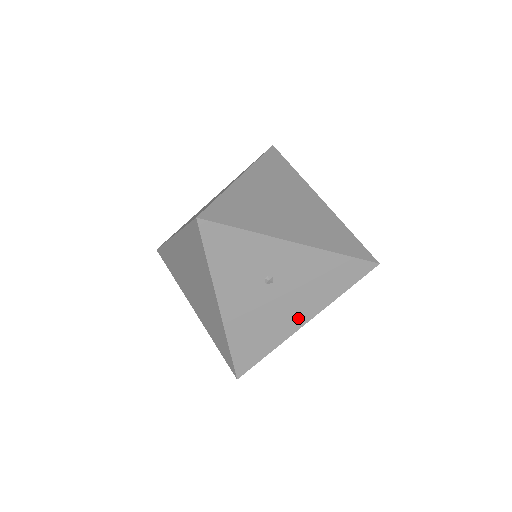
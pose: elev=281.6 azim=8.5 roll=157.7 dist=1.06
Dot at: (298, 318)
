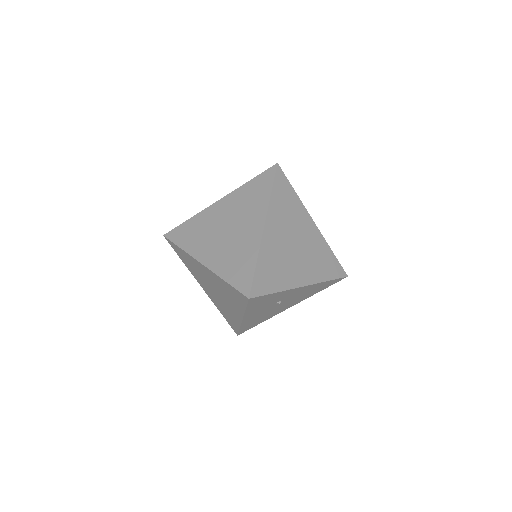
Dot at: (287, 307)
